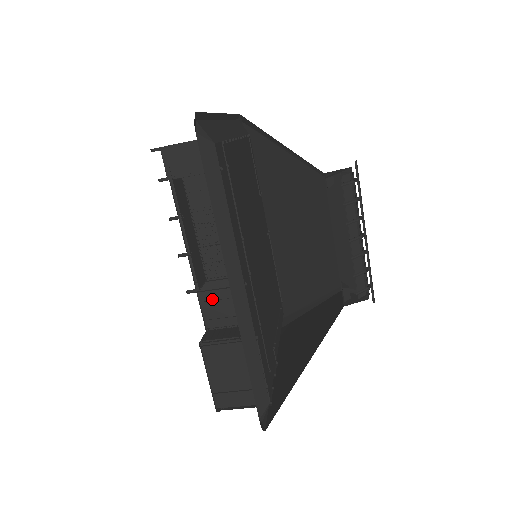
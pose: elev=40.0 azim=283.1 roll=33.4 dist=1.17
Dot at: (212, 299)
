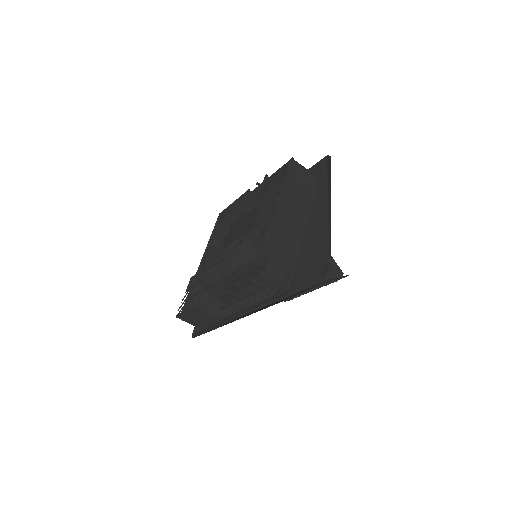
Dot at: (218, 289)
